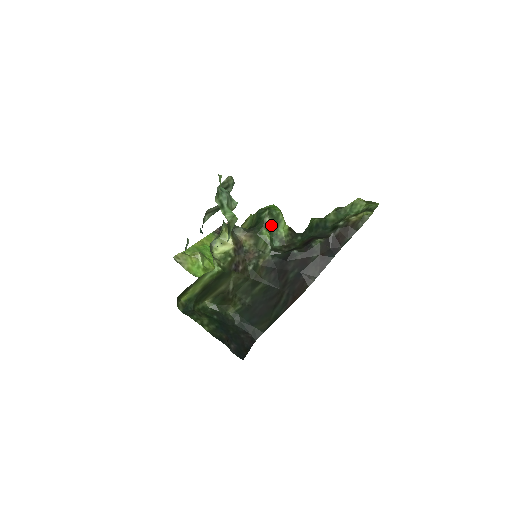
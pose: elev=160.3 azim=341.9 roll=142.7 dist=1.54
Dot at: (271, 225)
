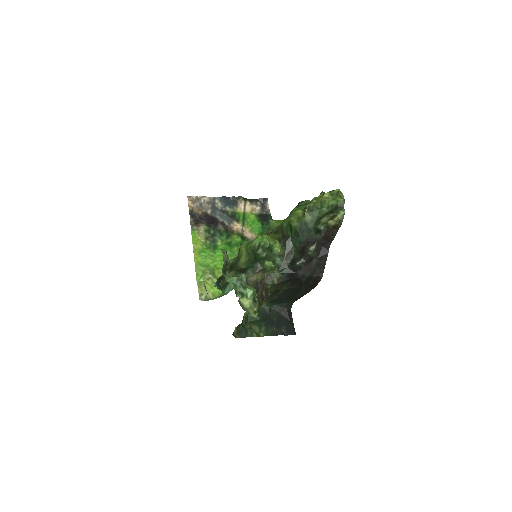
Dot at: (268, 253)
